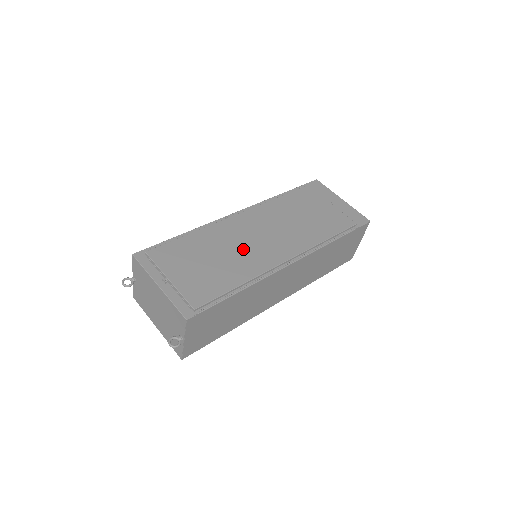
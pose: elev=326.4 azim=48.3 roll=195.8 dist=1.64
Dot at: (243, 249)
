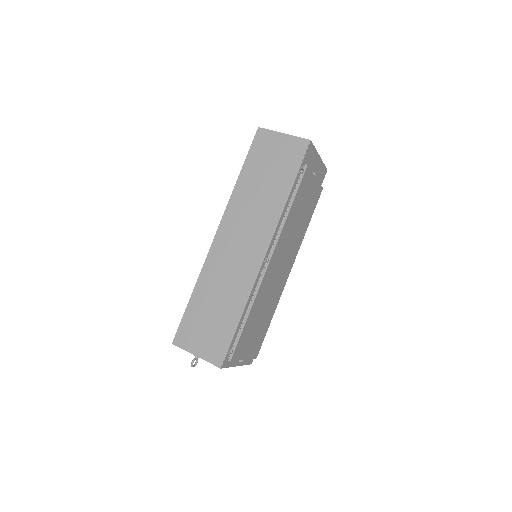
Dot at: (273, 292)
